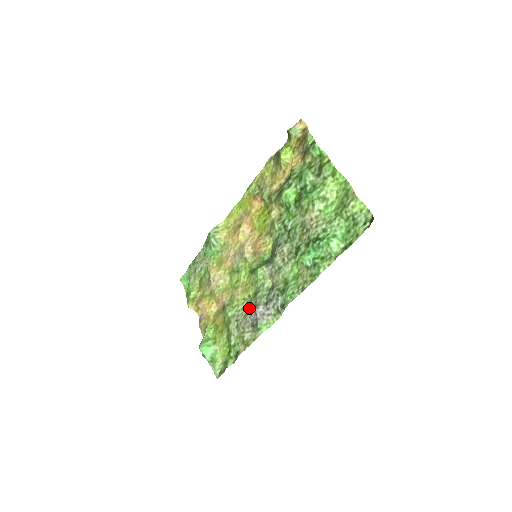
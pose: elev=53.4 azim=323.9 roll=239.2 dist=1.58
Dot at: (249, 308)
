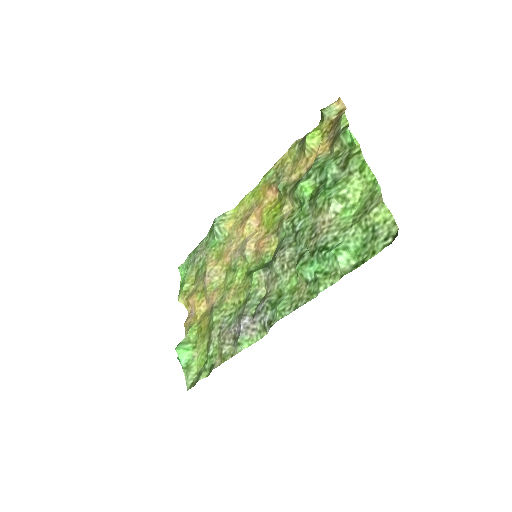
Dot at: (236, 316)
